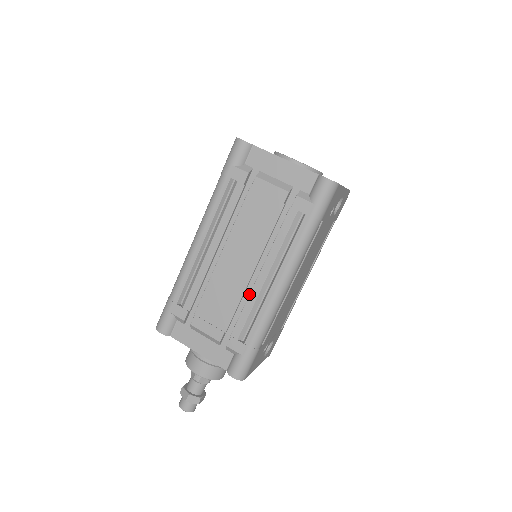
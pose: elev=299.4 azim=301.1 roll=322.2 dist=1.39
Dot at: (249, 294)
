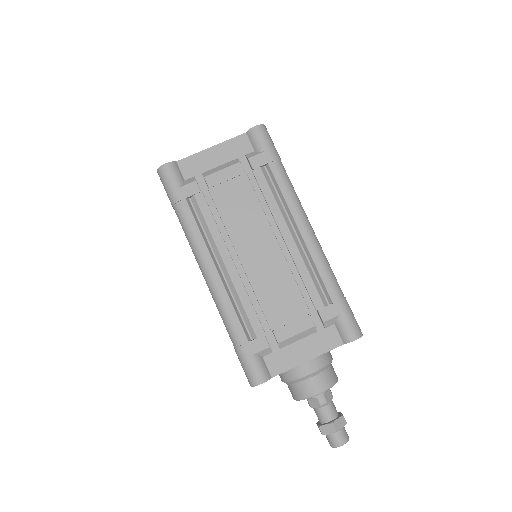
Dot at: (294, 263)
